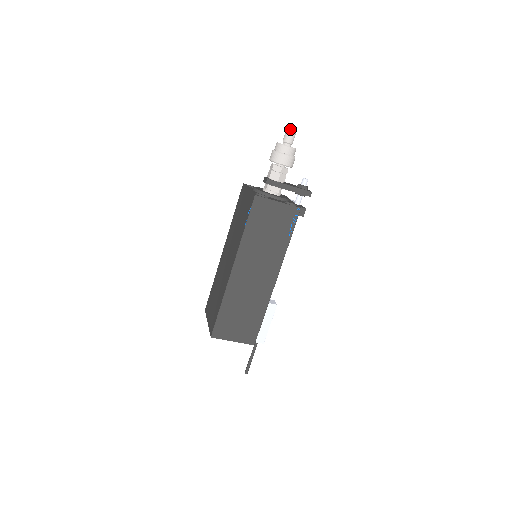
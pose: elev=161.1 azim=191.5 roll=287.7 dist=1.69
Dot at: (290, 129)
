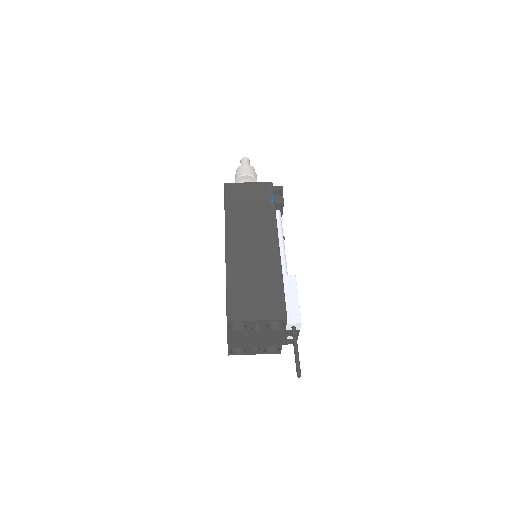
Dot at: (242, 158)
